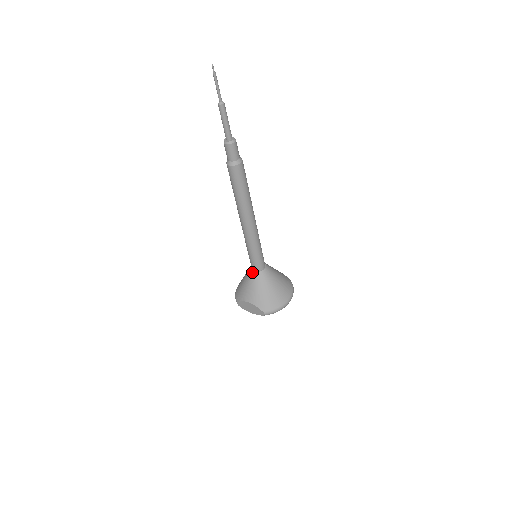
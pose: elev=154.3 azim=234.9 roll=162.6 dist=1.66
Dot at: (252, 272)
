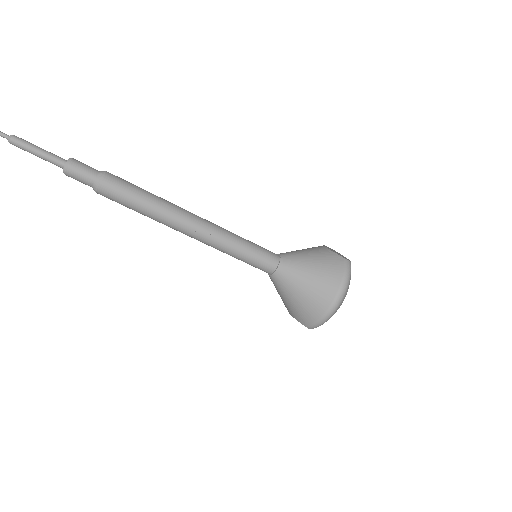
Dot at: occluded
